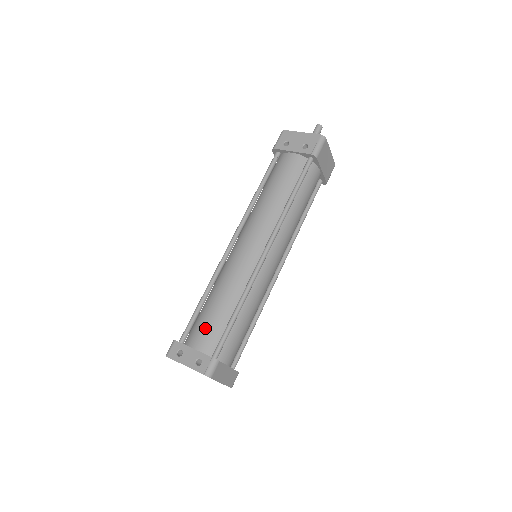
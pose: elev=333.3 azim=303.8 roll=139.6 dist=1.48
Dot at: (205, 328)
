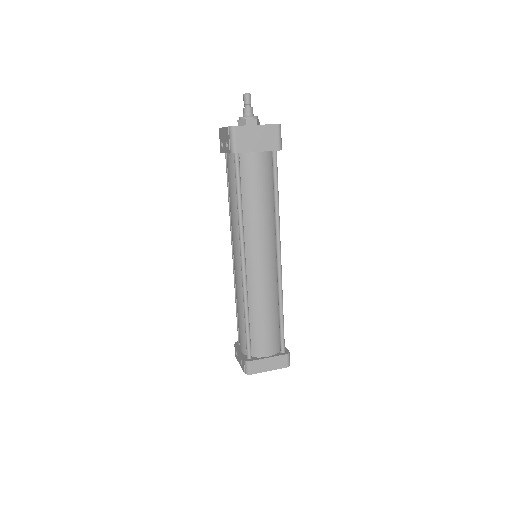
Dot at: (239, 334)
